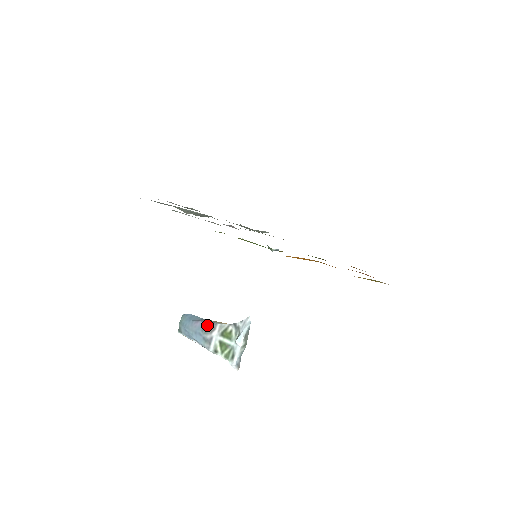
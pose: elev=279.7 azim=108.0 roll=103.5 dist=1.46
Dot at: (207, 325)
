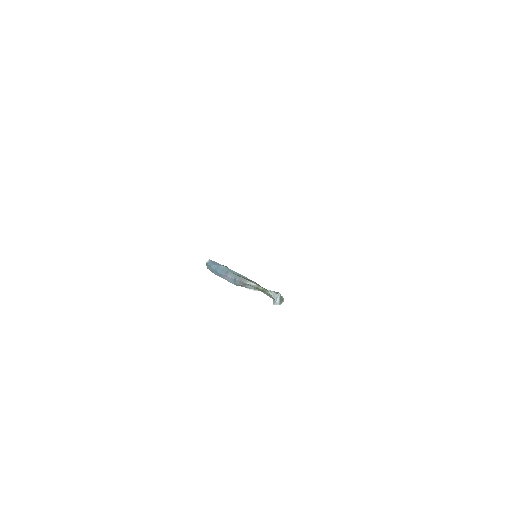
Dot at: (237, 282)
